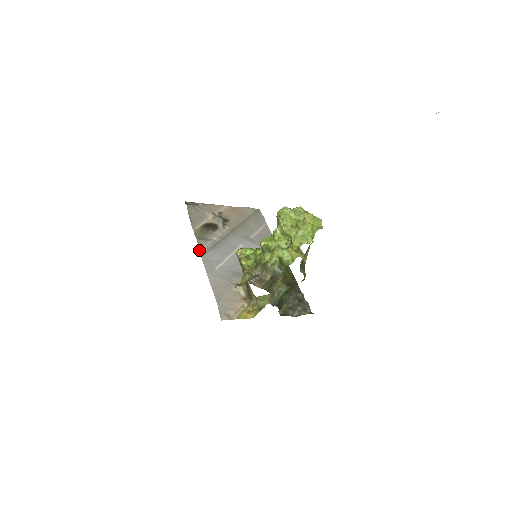
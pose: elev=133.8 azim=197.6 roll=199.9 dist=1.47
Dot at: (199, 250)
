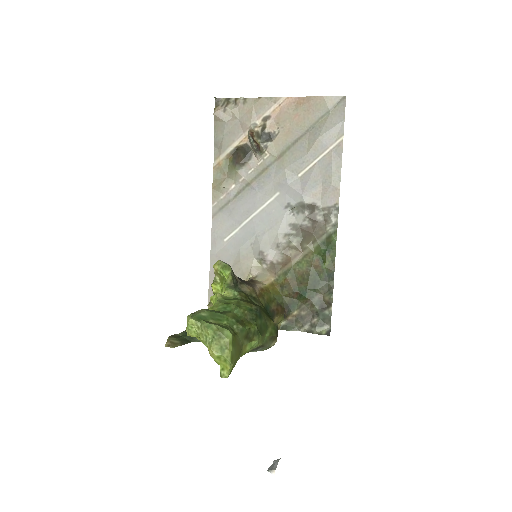
Dot at: (212, 205)
